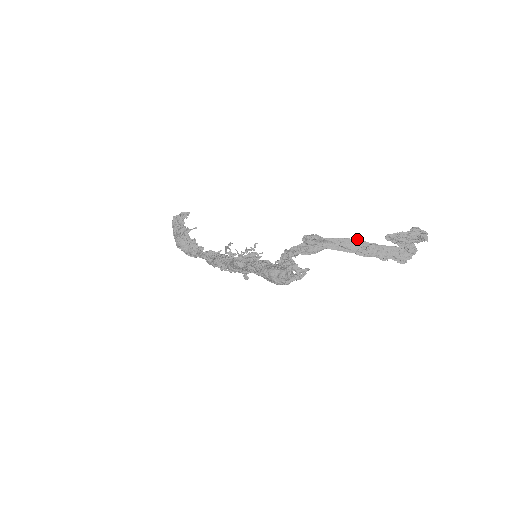
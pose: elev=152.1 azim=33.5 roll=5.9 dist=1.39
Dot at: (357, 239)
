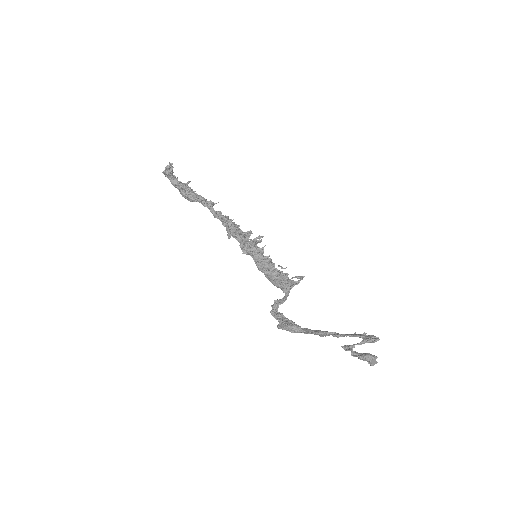
Dot at: (321, 333)
